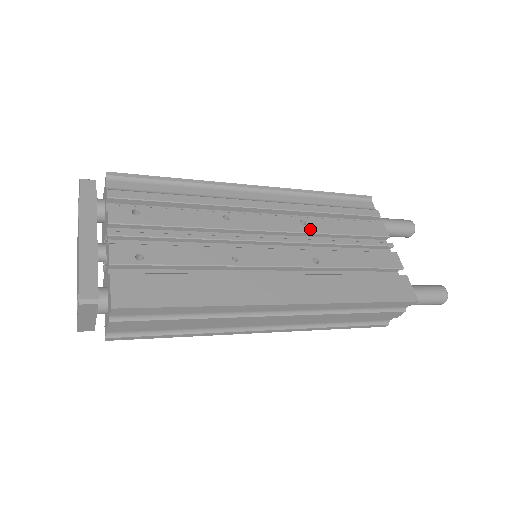
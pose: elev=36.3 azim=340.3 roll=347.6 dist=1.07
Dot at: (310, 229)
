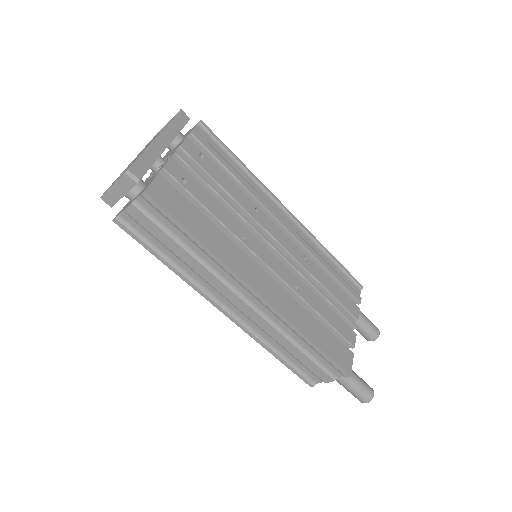
Dot at: (307, 267)
